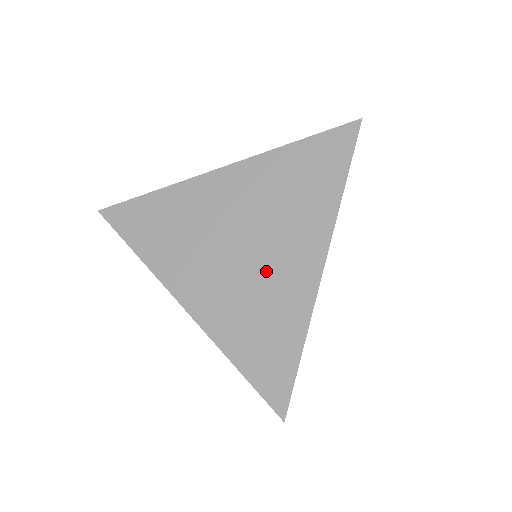
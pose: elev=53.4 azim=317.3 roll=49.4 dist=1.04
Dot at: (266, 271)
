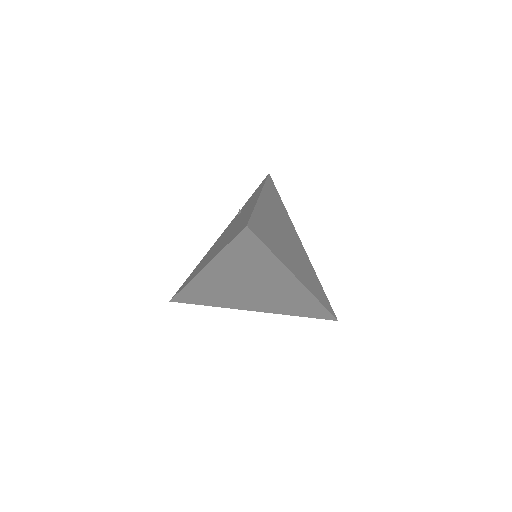
Dot at: (275, 292)
